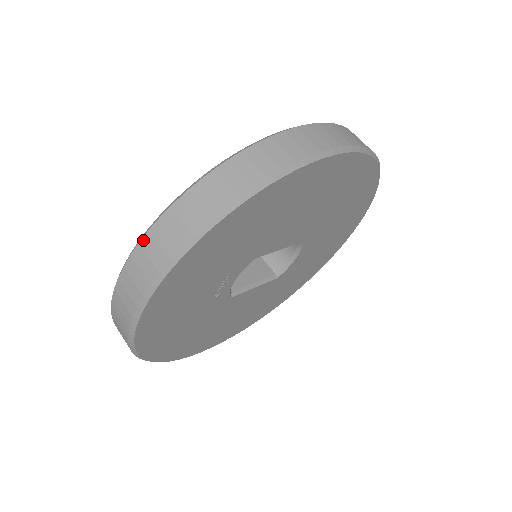
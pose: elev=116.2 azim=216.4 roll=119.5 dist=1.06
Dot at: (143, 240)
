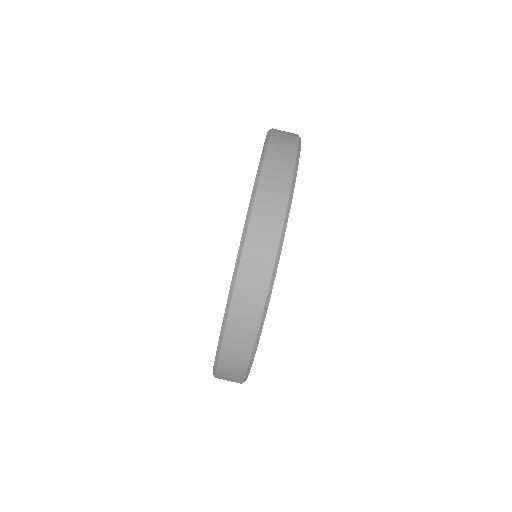
Dot at: (218, 370)
